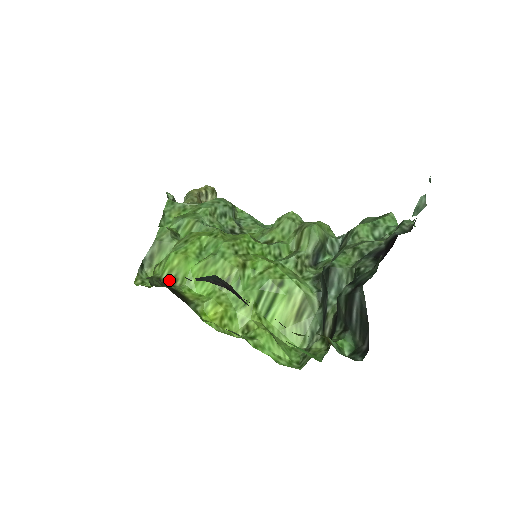
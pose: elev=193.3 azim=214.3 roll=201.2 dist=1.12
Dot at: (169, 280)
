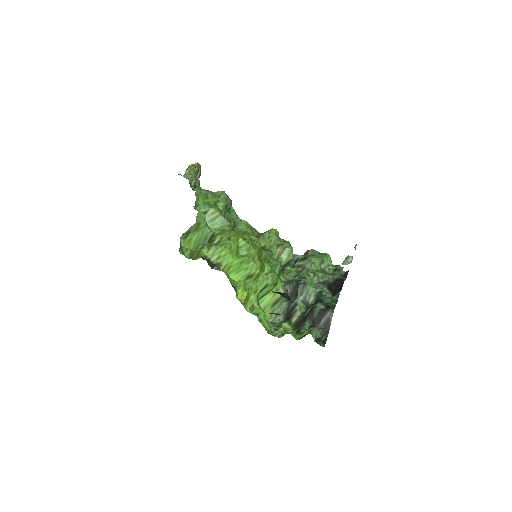
Dot at: (215, 264)
